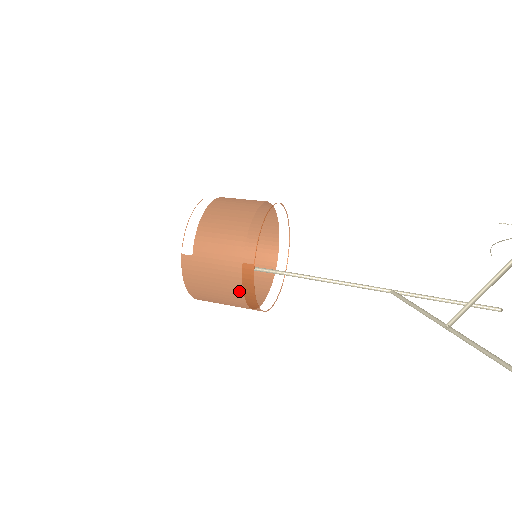
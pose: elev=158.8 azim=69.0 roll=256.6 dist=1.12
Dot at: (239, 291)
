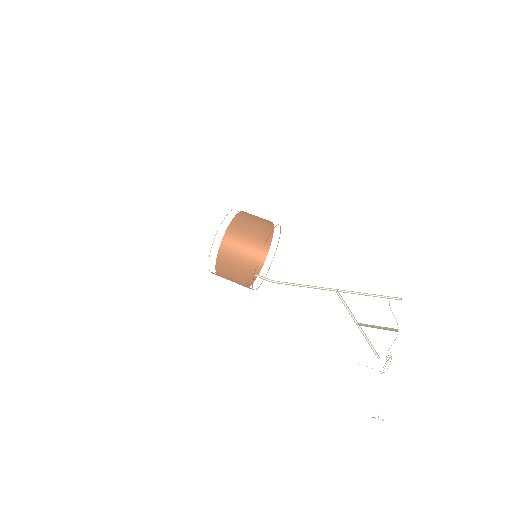
Dot at: occluded
